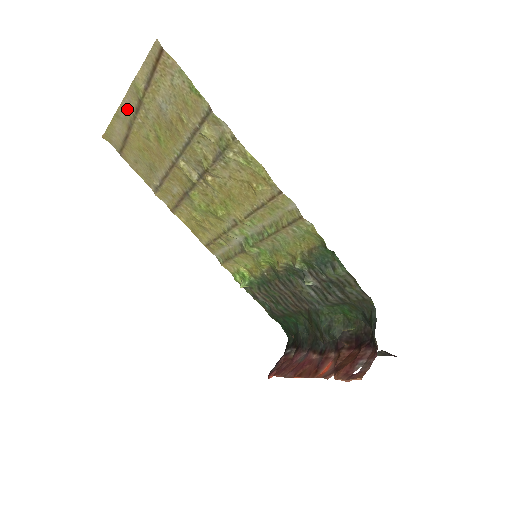
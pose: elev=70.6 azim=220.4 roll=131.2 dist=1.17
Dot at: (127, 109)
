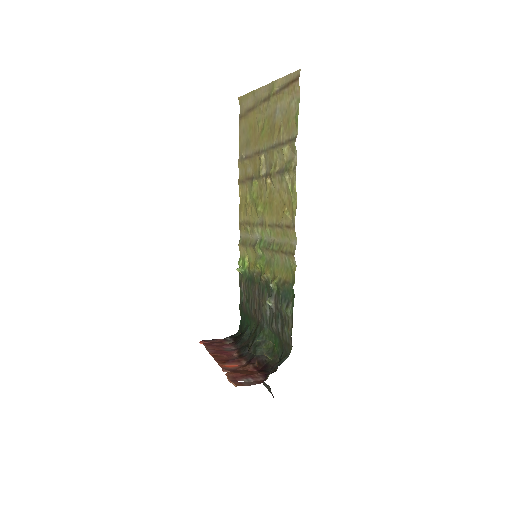
Dot at: (261, 94)
